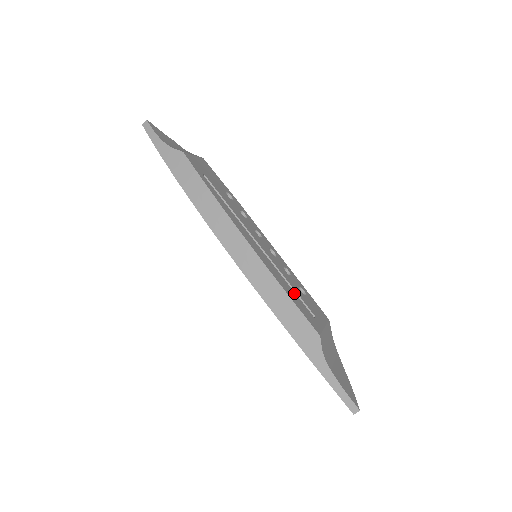
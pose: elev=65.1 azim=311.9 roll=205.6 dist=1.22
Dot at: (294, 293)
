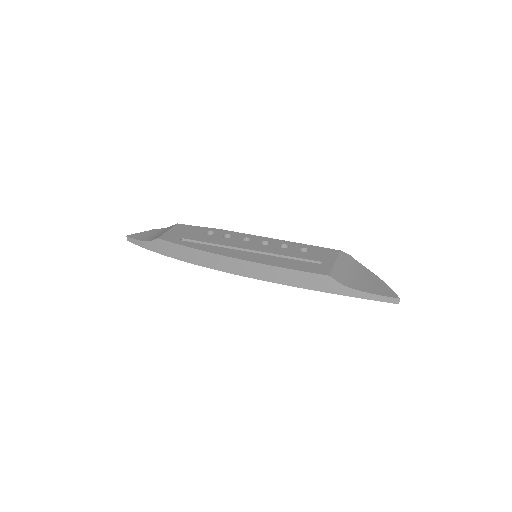
Dot at: (294, 261)
